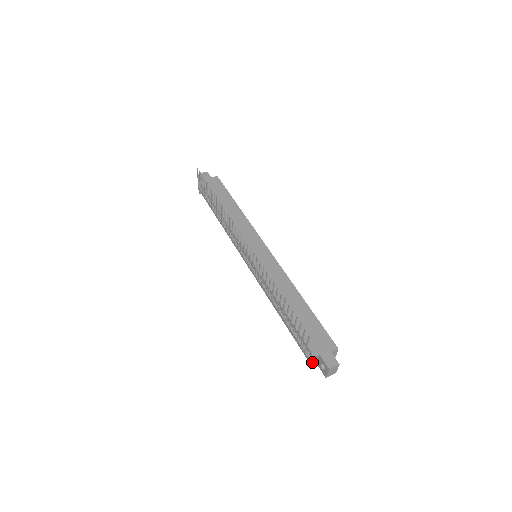
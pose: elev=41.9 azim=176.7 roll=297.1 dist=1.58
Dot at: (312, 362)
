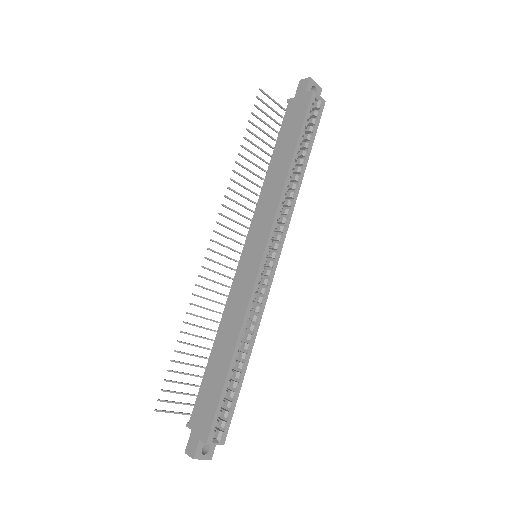
Dot at: occluded
